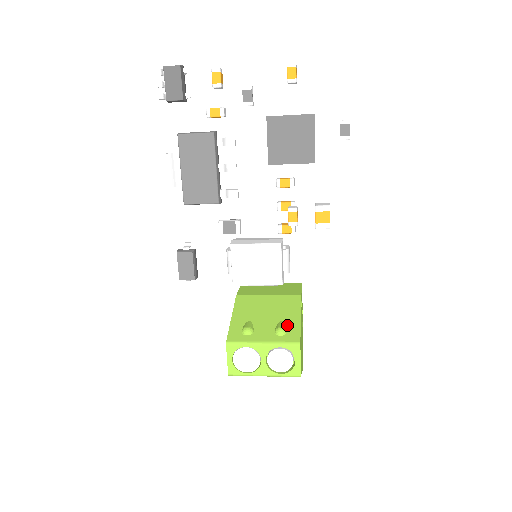
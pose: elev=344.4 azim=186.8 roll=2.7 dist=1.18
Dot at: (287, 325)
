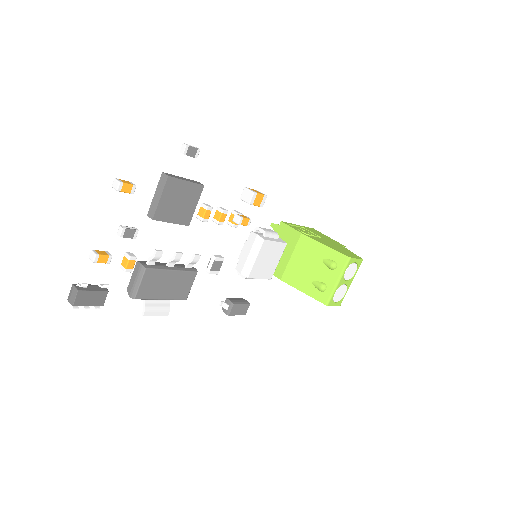
Dot at: (328, 258)
